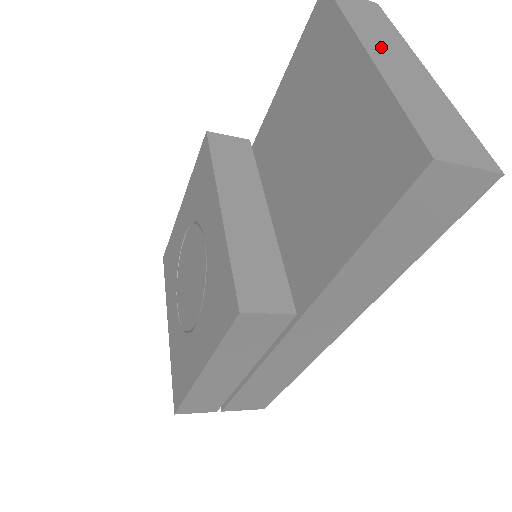
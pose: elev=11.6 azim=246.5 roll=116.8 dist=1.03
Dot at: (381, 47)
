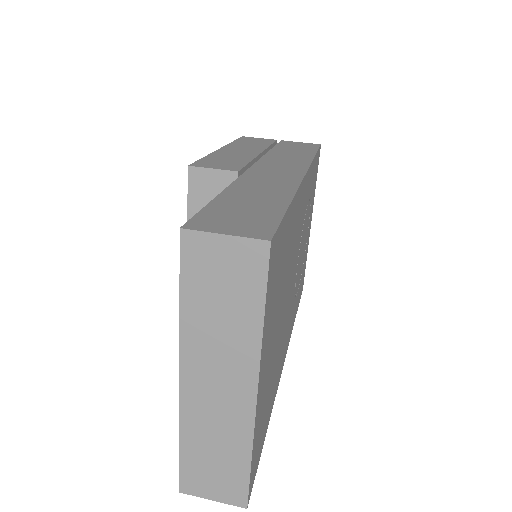
Dot at: (206, 363)
